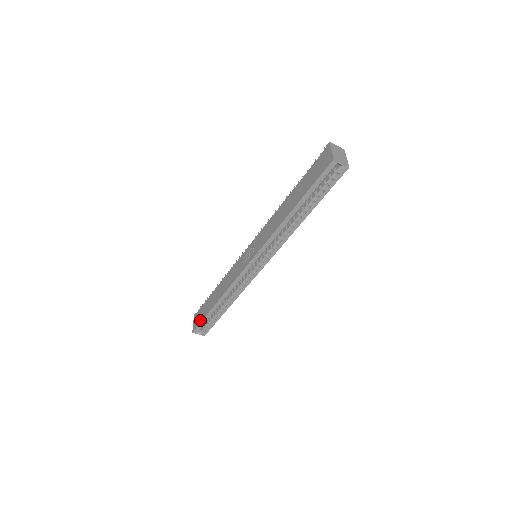
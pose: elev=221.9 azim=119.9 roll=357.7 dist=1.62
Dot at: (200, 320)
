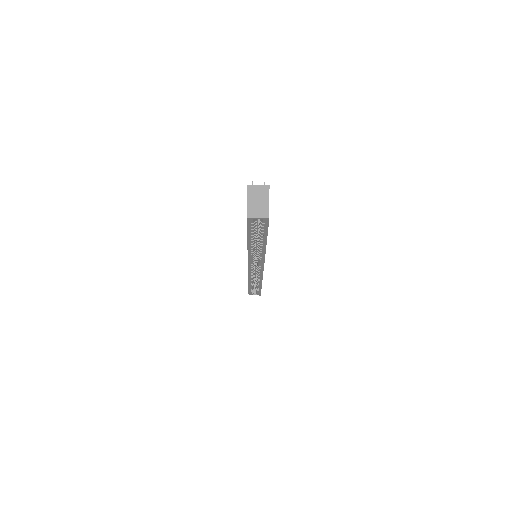
Dot at: occluded
